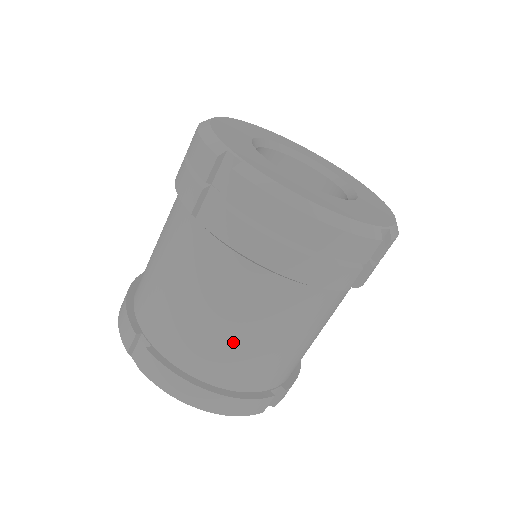
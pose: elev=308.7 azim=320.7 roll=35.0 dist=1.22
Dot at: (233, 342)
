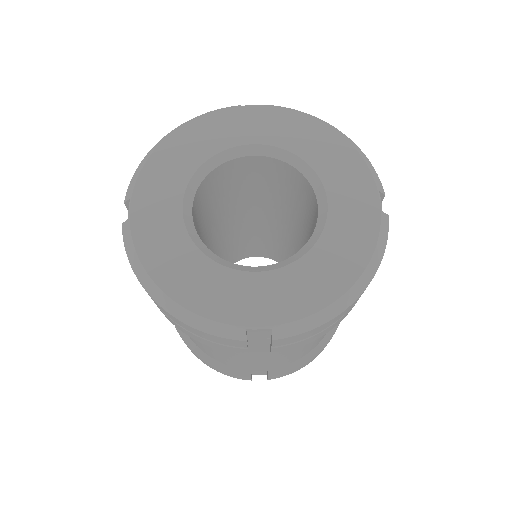
Dot at: occluded
